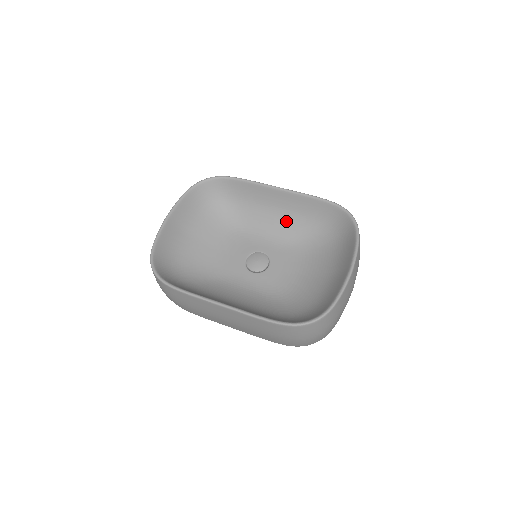
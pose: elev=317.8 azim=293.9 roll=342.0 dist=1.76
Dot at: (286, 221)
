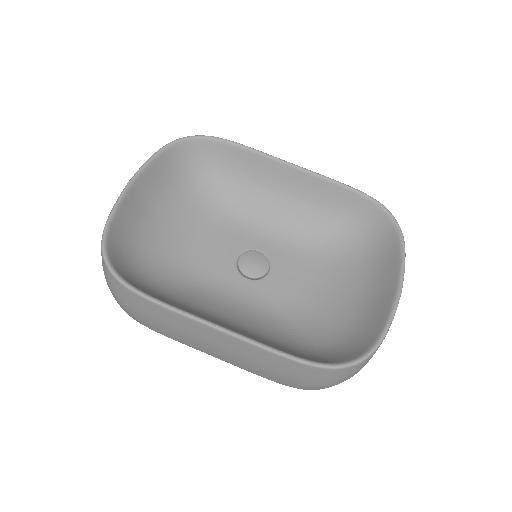
Dot at: (295, 212)
